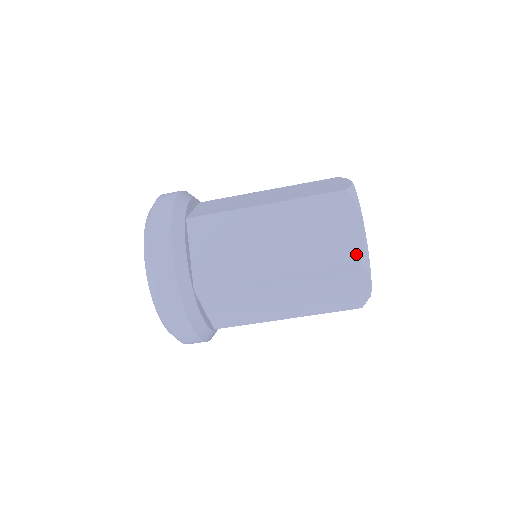
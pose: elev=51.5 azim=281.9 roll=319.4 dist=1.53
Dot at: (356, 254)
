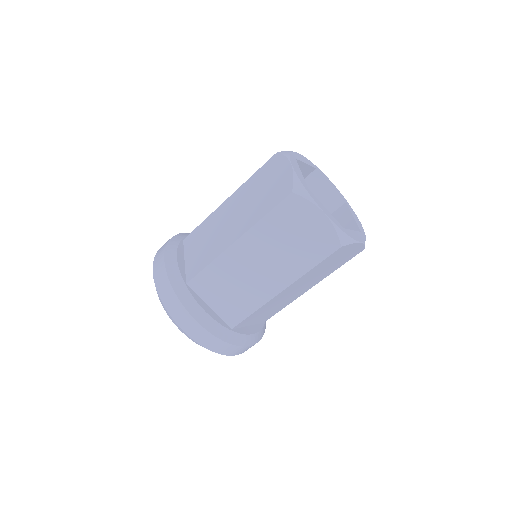
Dot at: (333, 241)
